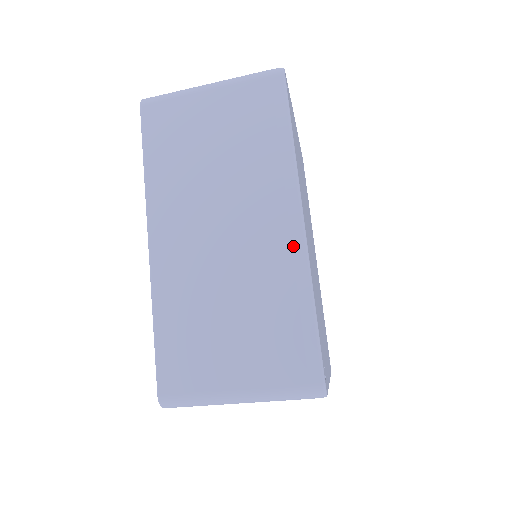
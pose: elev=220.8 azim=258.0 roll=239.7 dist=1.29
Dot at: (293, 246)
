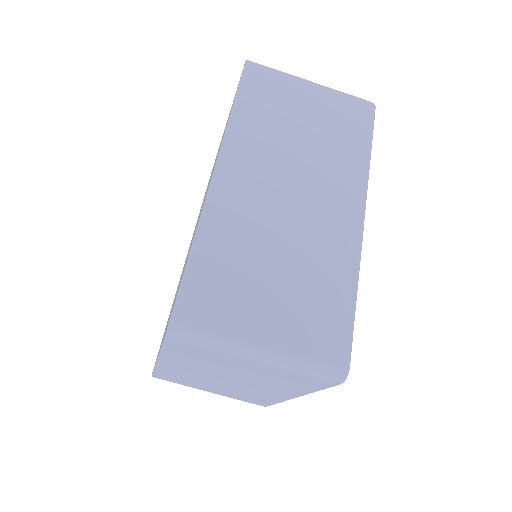
Dot at: (351, 236)
